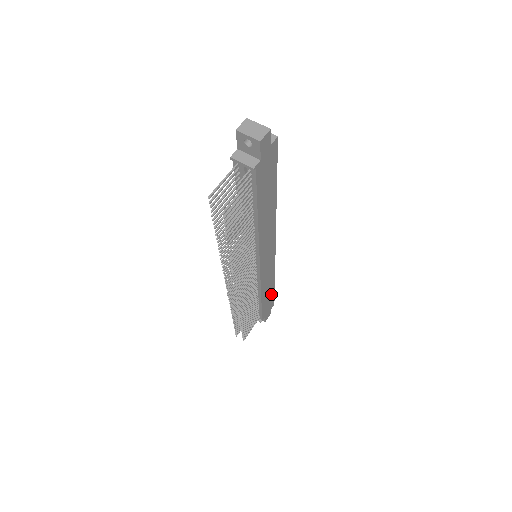
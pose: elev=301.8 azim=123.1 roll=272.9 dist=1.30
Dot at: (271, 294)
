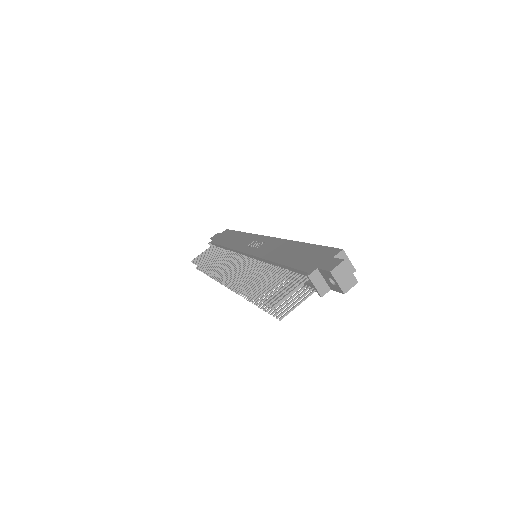
Dot at: occluded
